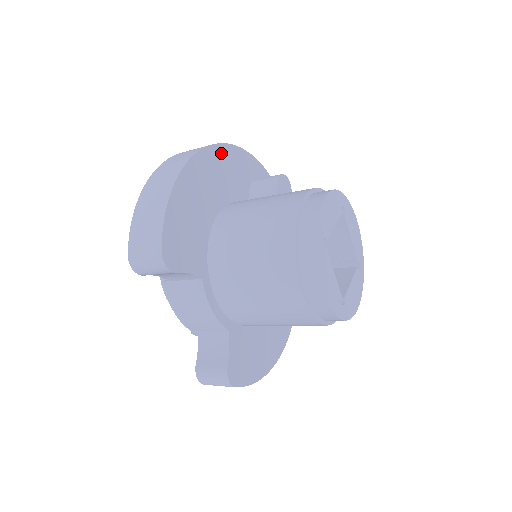
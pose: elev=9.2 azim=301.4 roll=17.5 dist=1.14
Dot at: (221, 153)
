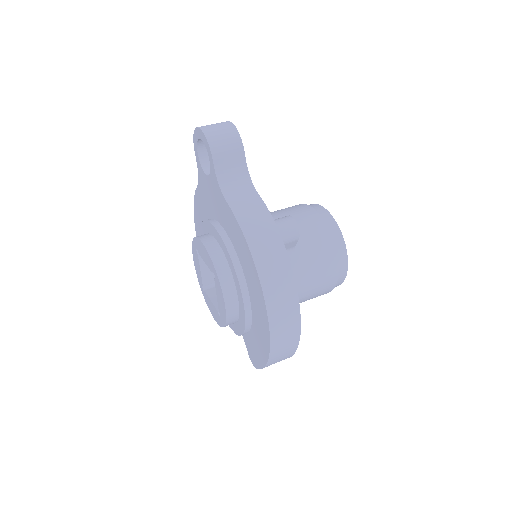
Dot at: occluded
